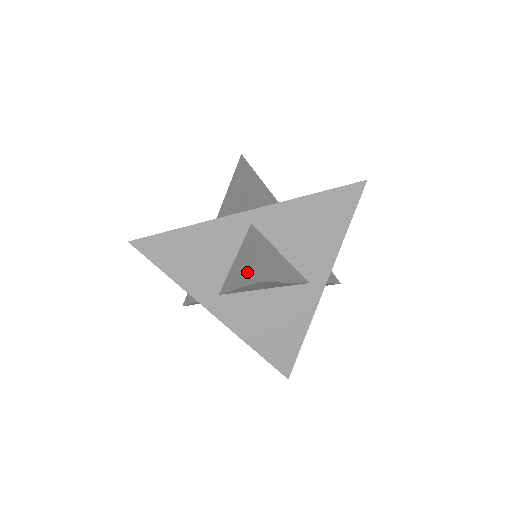
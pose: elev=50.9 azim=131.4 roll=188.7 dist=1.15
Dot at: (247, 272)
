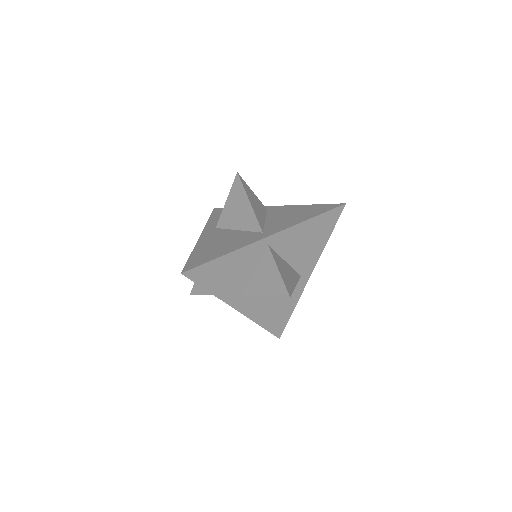
Dot at: (273, 286)
